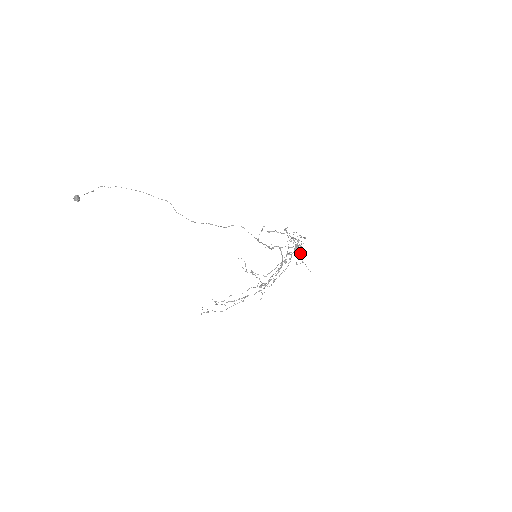
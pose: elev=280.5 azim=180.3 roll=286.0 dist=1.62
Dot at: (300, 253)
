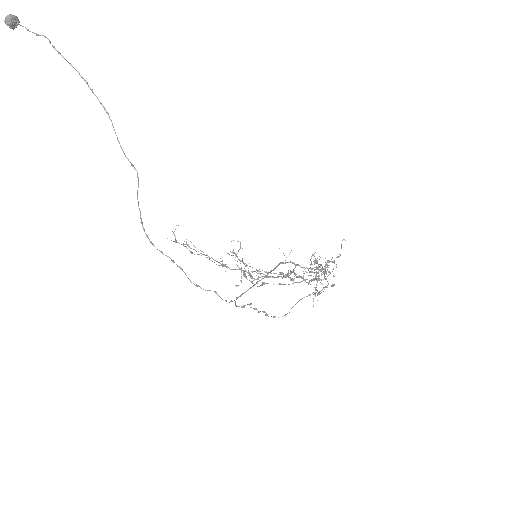
Dot at: (315, 289)
